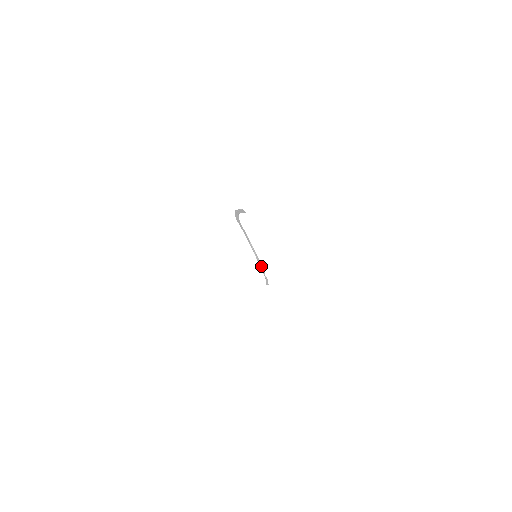
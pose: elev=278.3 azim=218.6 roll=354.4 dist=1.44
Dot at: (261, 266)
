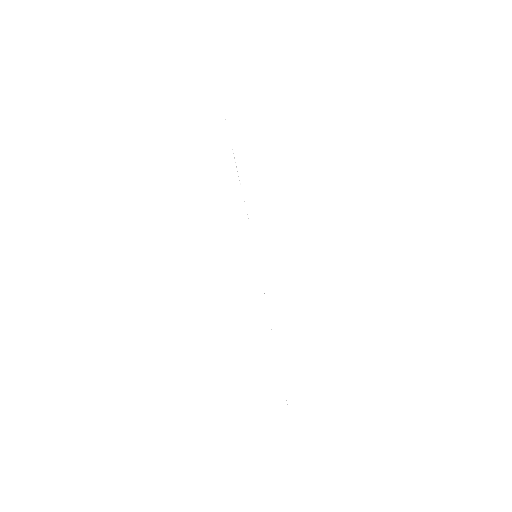
Dot at: occluded
